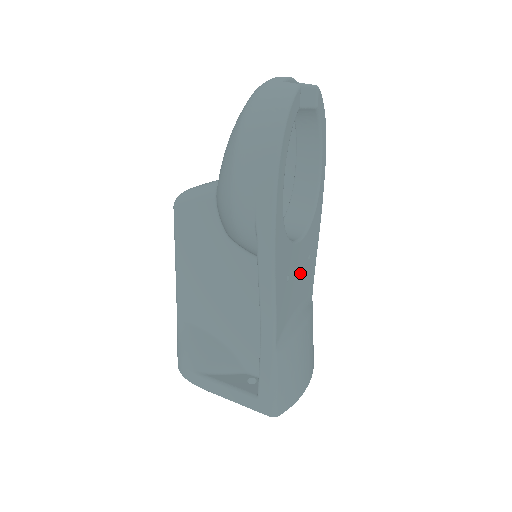
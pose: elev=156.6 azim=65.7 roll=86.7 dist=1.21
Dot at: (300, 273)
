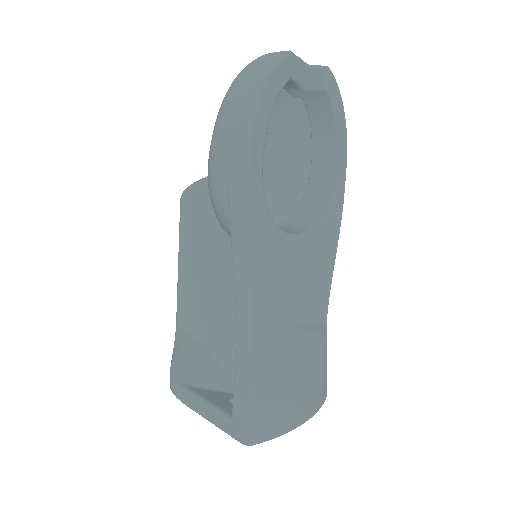
Dot at: (300, 277)
